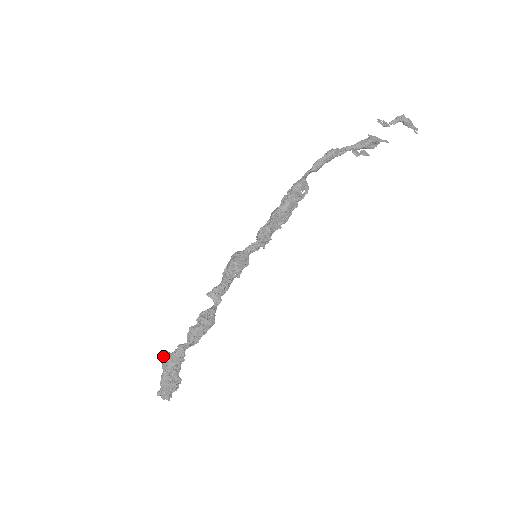
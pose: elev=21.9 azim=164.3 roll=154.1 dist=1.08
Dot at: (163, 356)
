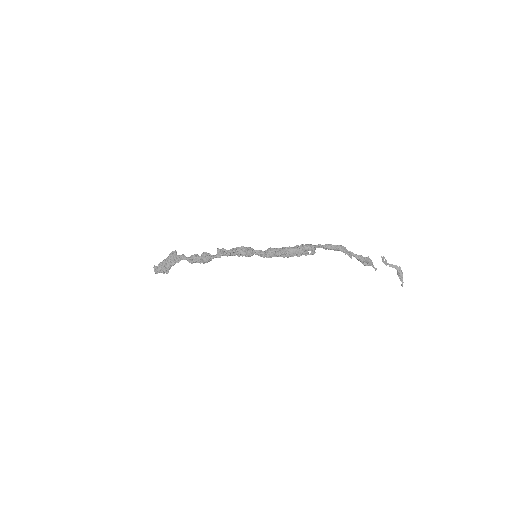
Dot at: (173, 252)
